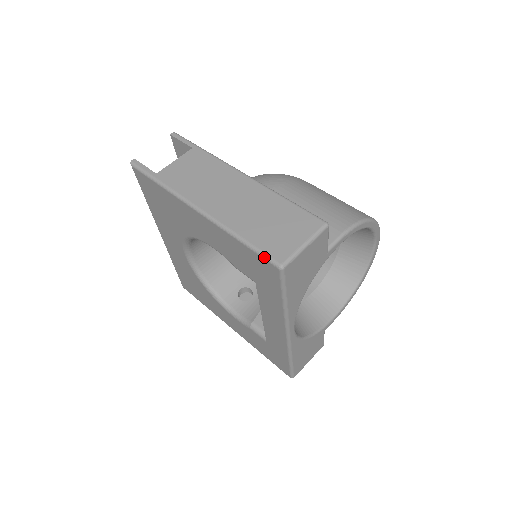
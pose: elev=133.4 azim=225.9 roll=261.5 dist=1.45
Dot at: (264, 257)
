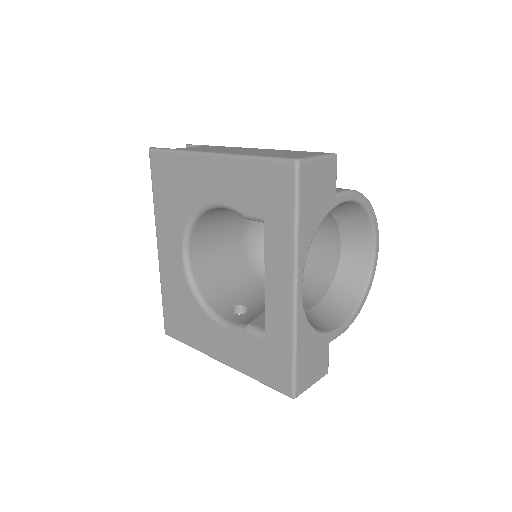
Dot at: (279, 159)
